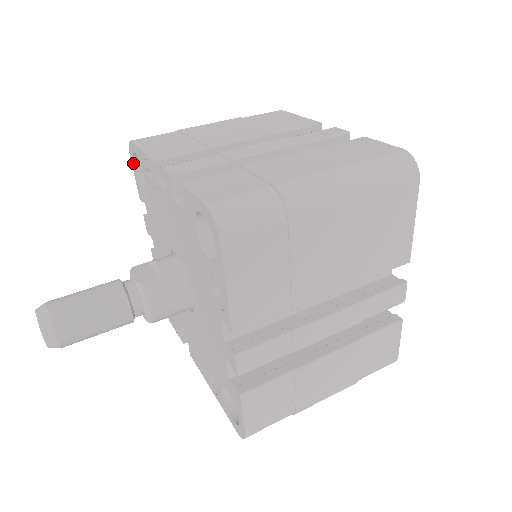
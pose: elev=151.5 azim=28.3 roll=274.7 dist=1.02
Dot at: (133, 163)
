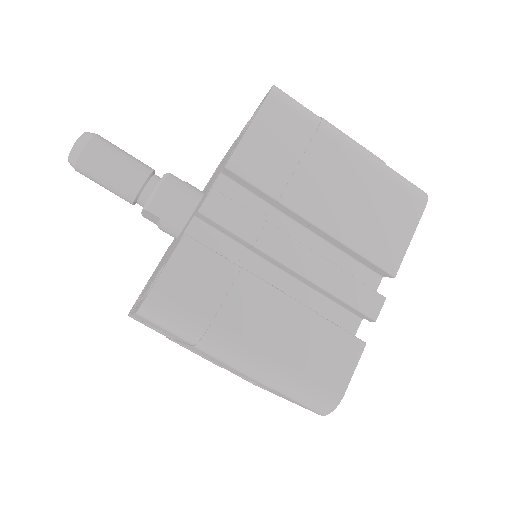
Dot at: occluded
